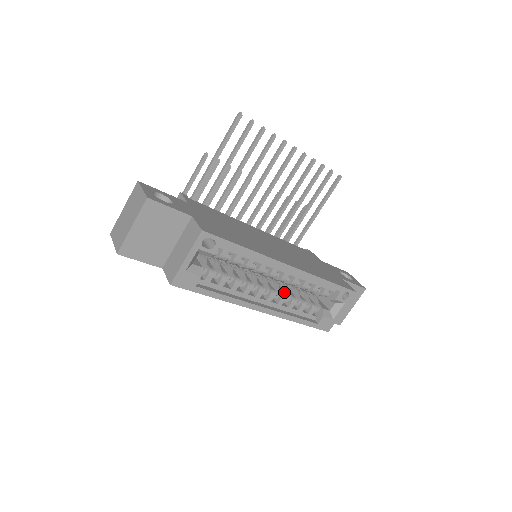
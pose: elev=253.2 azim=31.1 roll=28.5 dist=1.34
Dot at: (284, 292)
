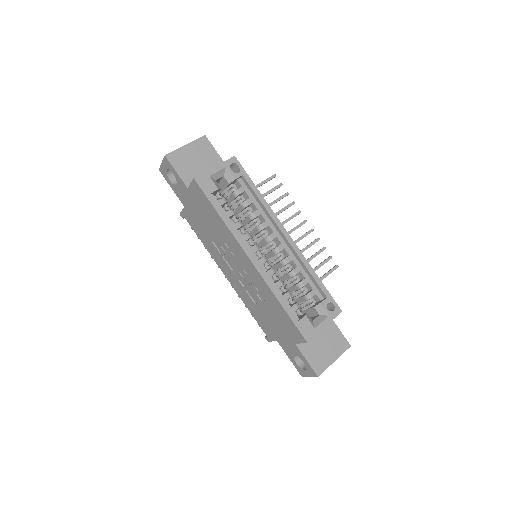
Dot at: (275, 271)
